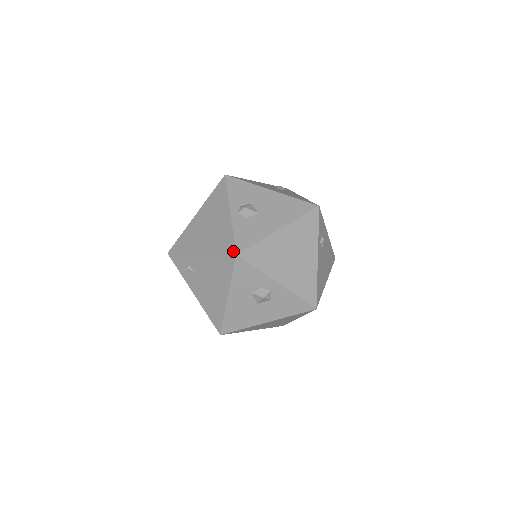
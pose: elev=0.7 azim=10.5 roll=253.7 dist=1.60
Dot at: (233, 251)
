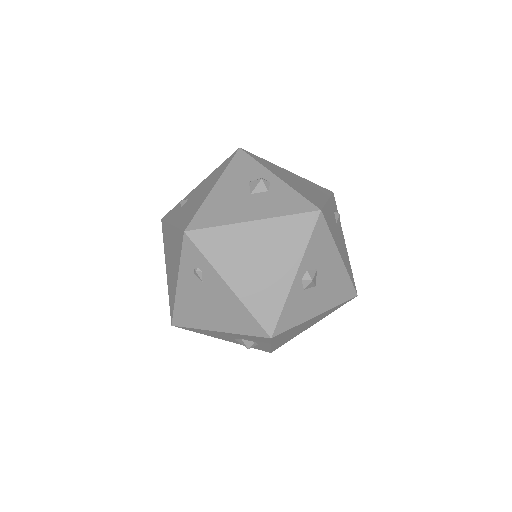
Dot at: (270, 330)
